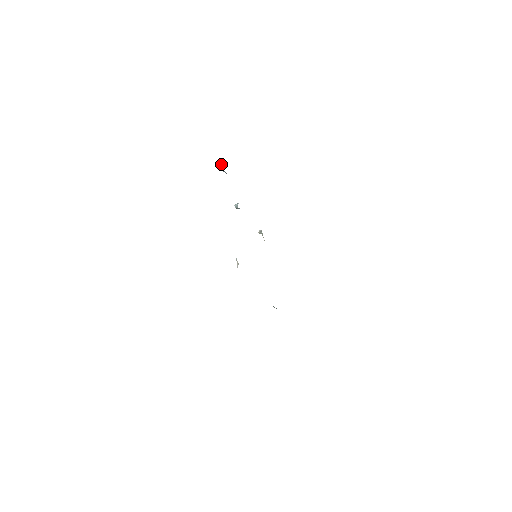
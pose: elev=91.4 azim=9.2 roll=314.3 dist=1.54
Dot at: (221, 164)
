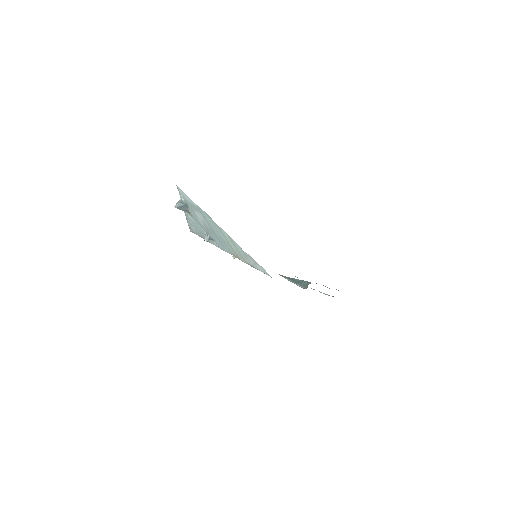
Dot at: (178, 202)
